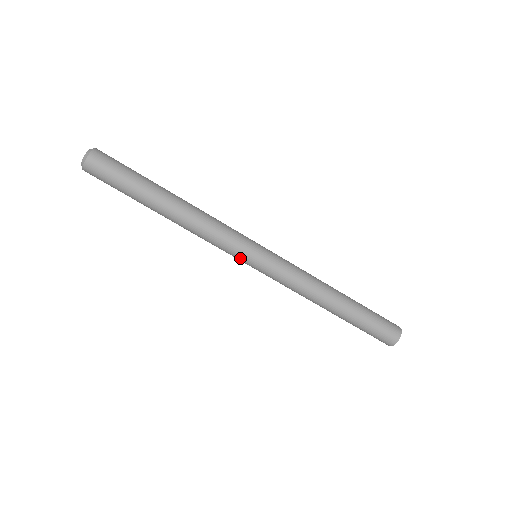
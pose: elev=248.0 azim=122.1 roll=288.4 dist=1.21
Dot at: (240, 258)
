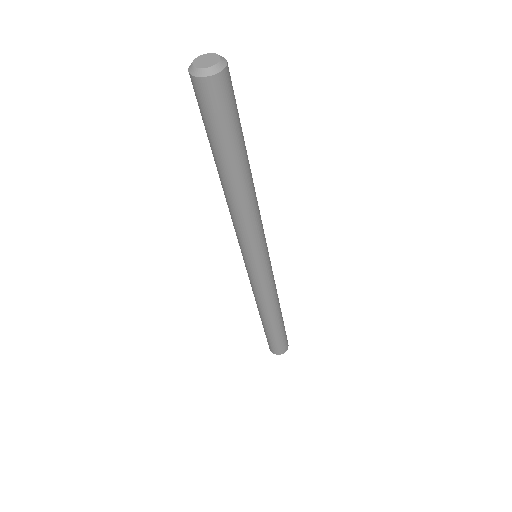
Dot at: (249, 256)
